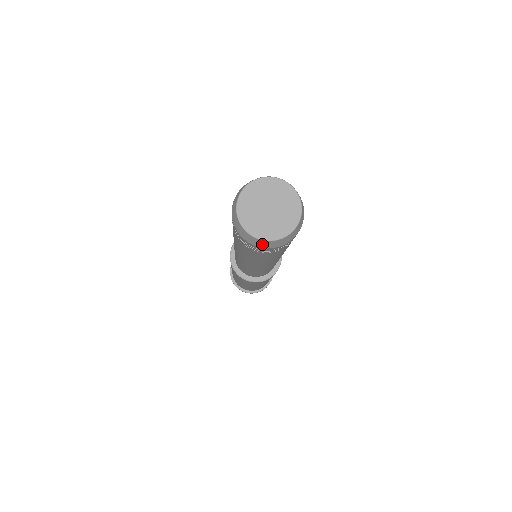
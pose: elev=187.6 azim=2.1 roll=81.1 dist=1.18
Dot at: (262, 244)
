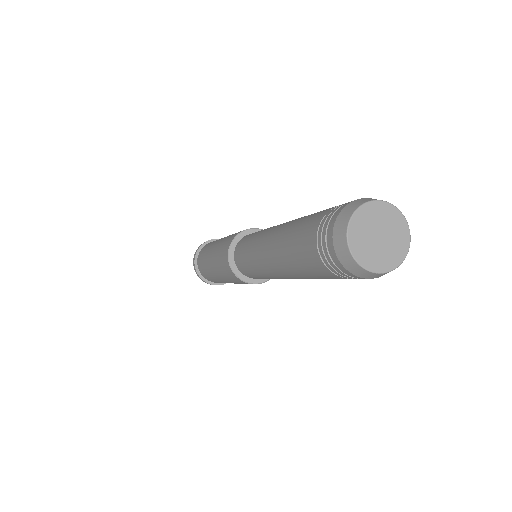
Dot at: (359, 272)
